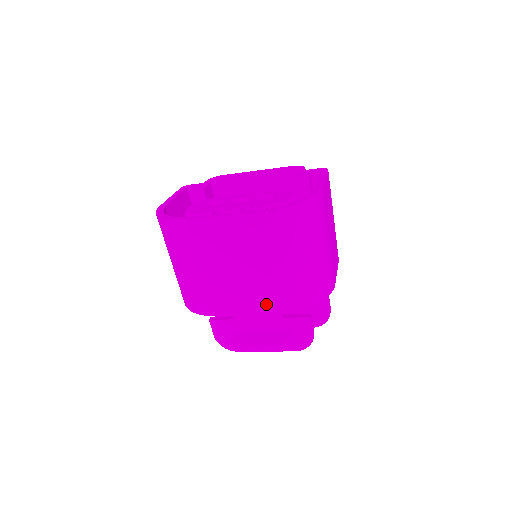
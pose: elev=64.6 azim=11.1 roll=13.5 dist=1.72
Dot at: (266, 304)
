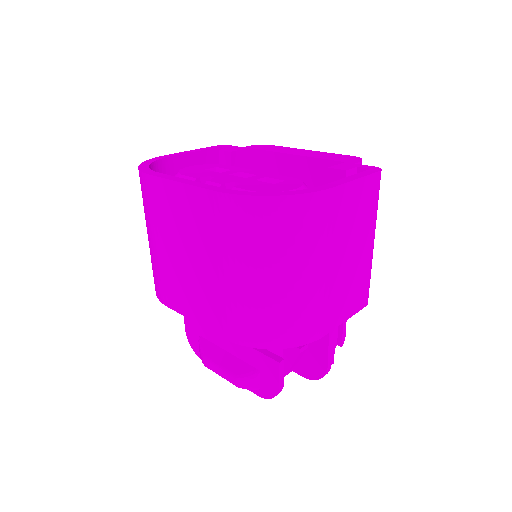
Dot at: (213, 318)
